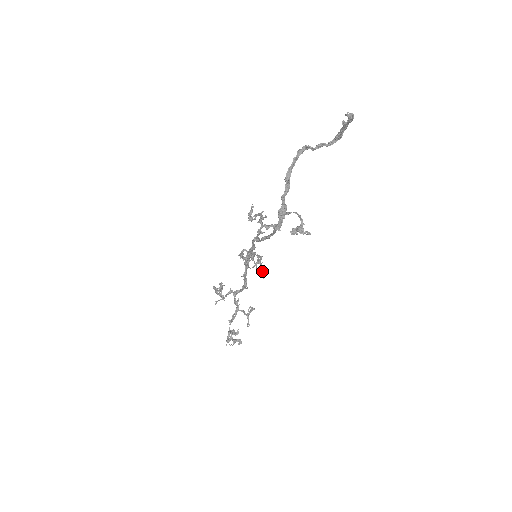
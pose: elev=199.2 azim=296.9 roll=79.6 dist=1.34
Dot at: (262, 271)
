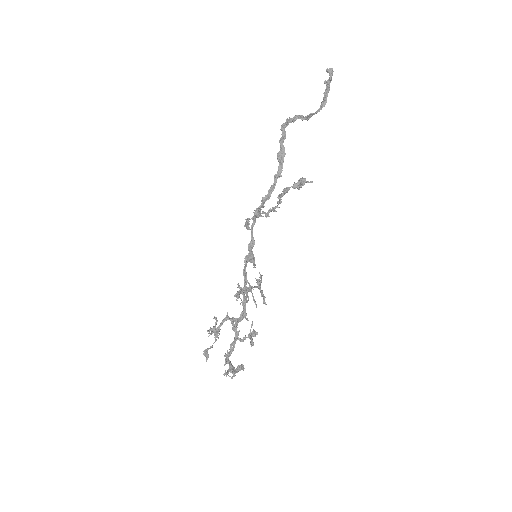
Dot at: (263, 296)
